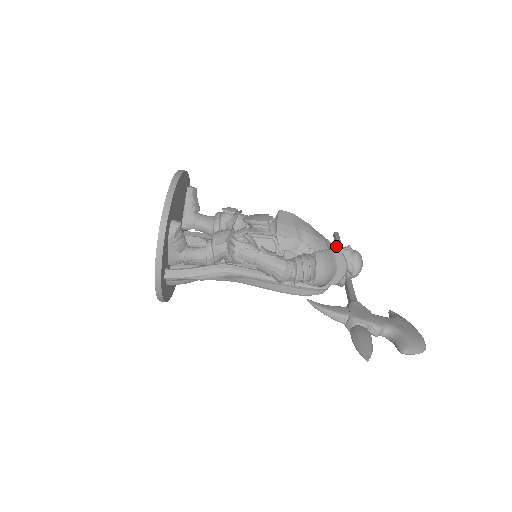
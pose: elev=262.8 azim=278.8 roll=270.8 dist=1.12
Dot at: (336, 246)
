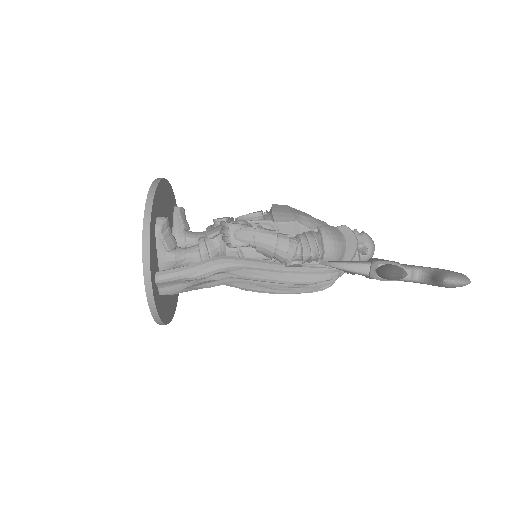
Dot at: occluded
